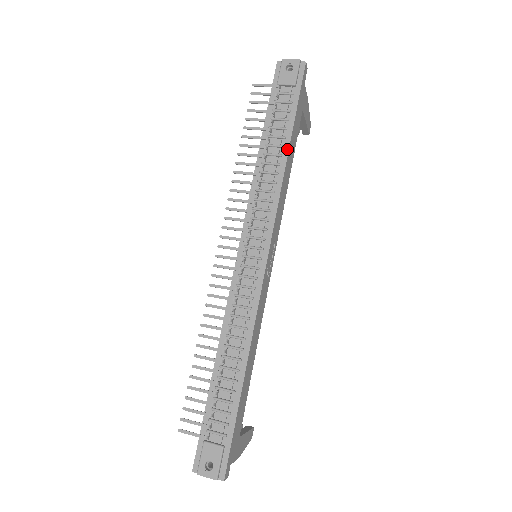
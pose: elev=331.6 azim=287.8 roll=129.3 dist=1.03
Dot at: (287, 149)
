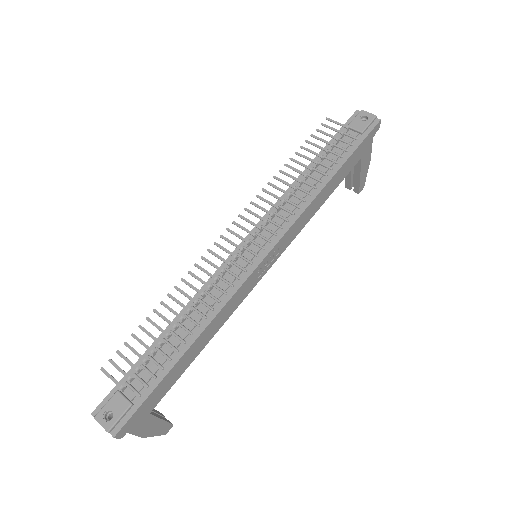
Dot at: (329, 179)
